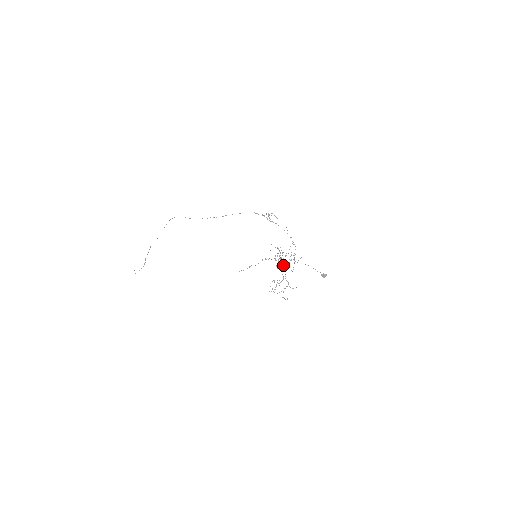
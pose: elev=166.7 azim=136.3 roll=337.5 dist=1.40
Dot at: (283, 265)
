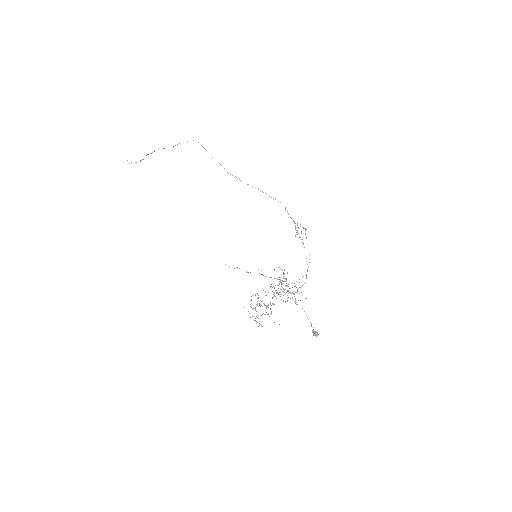
Dot at: (278, 292)
